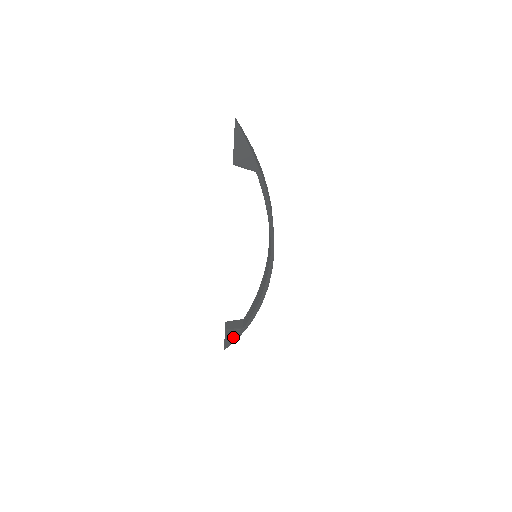
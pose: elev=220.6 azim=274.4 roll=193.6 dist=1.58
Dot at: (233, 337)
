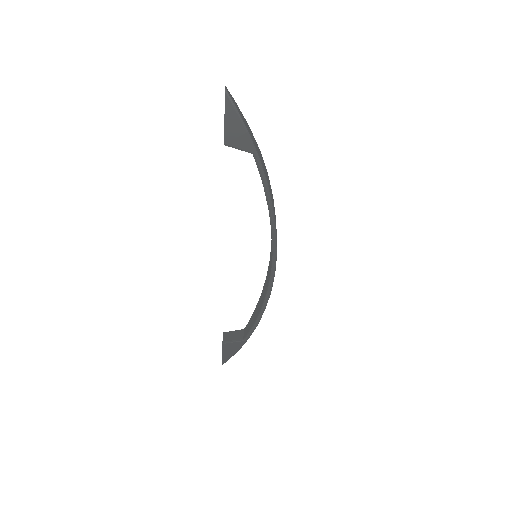
Dot at: (232, 350)
